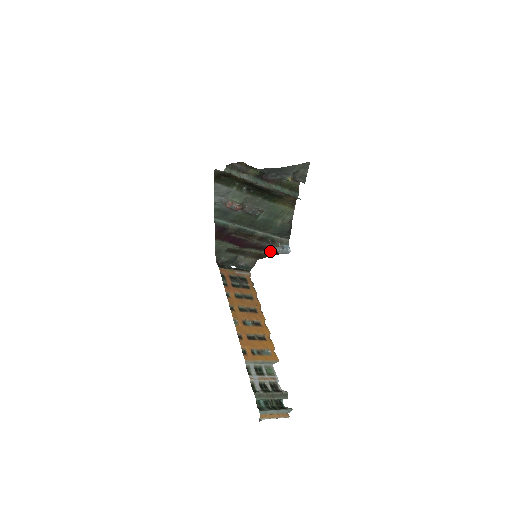
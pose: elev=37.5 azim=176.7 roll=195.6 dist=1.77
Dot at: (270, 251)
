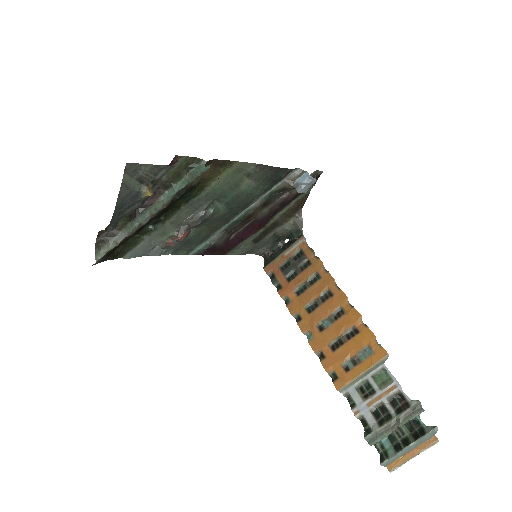
Dot at: (299, 194)
